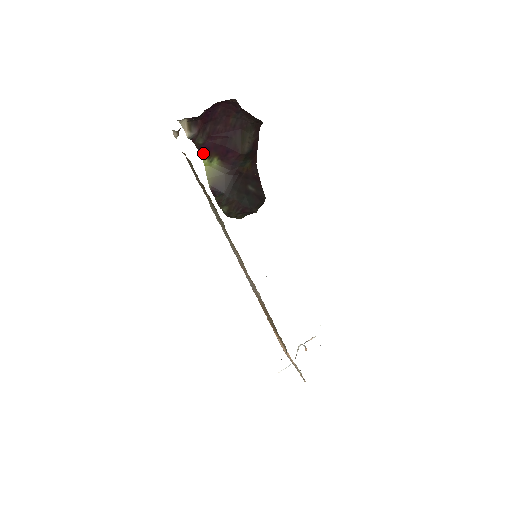
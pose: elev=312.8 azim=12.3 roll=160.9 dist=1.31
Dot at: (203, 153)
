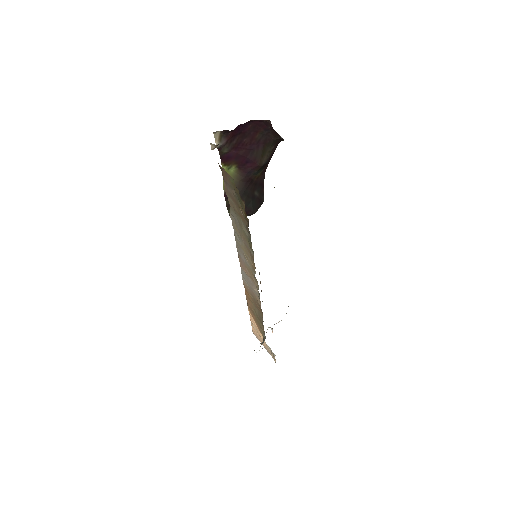
Dot at: (224, 160)
